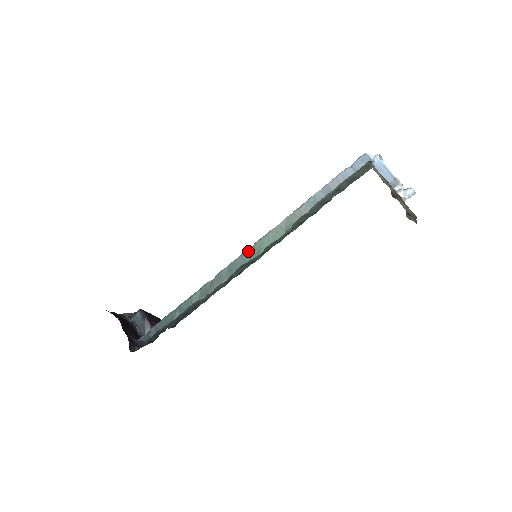
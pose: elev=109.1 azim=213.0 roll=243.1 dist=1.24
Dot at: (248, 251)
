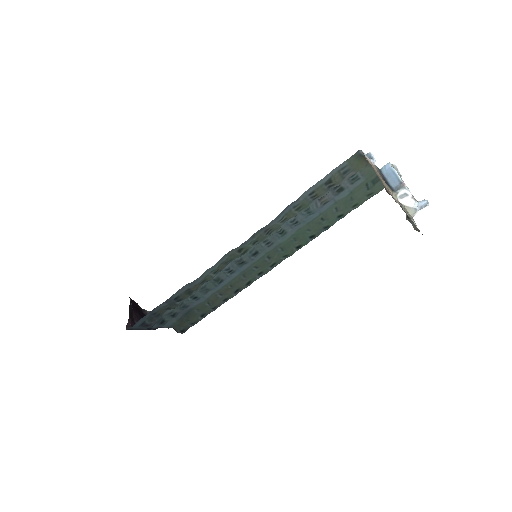
Dot at: occluded
